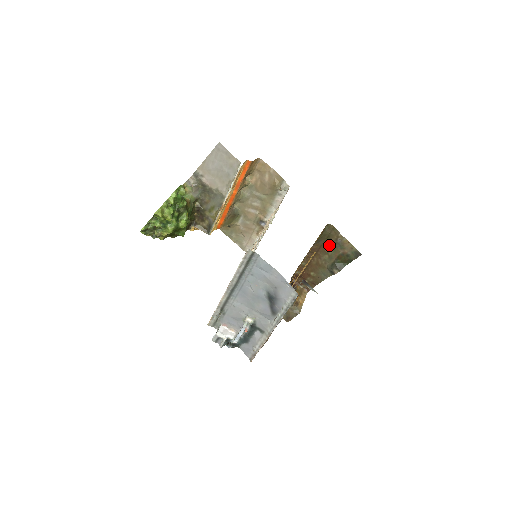
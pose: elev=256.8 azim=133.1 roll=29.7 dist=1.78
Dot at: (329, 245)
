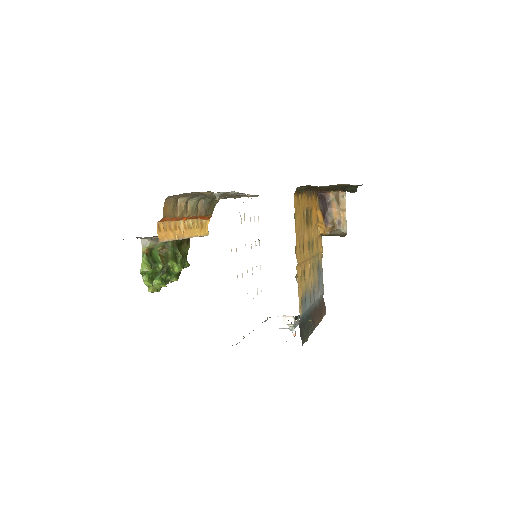
Dot at: occluded
